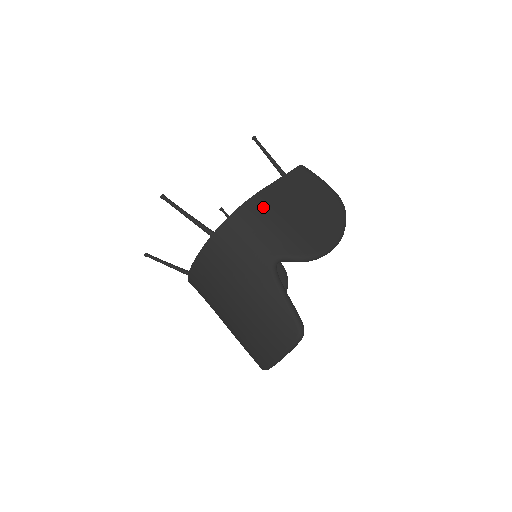
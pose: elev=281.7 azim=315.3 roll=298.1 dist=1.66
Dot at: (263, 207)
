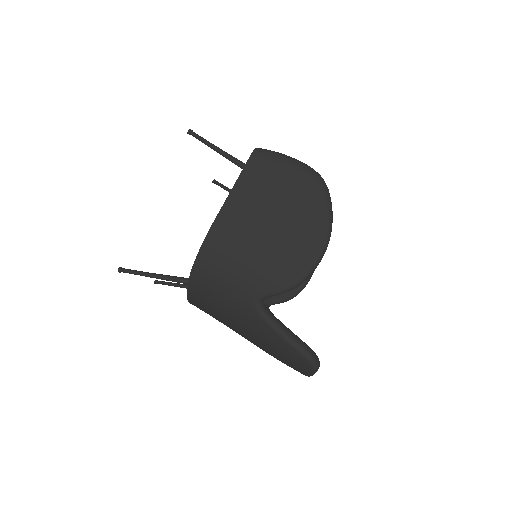
Dot at: (223, 244)
